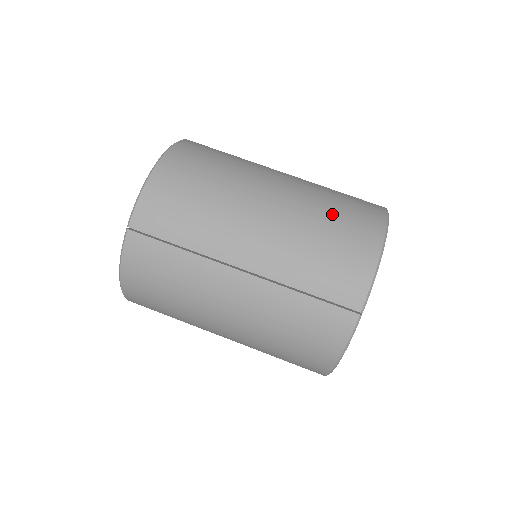
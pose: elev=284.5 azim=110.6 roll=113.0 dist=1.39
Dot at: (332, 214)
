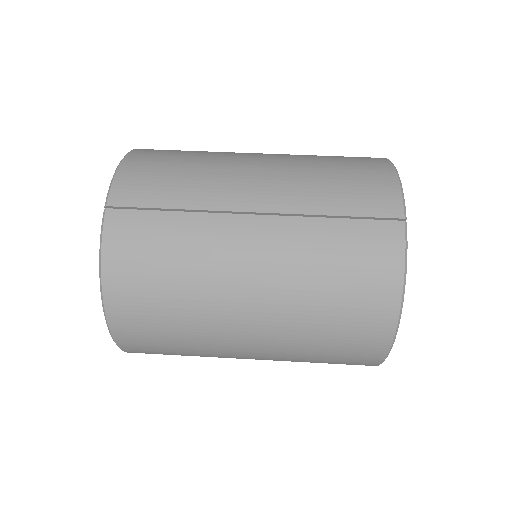
Dot at: (328, 157)
